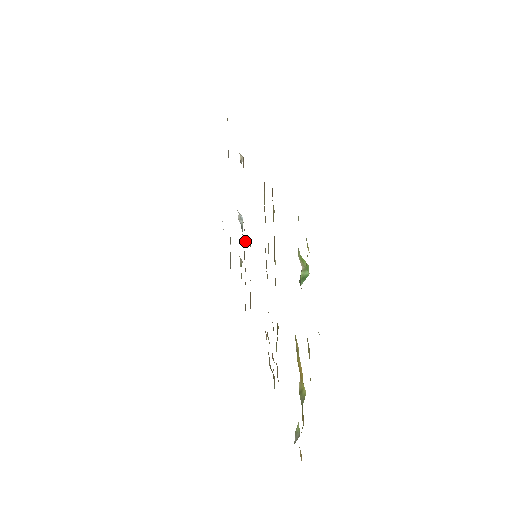
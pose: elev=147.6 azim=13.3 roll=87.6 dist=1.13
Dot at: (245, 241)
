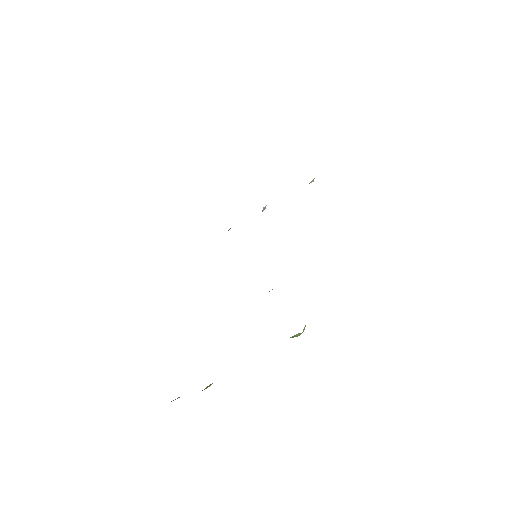
Dot at: occluded
